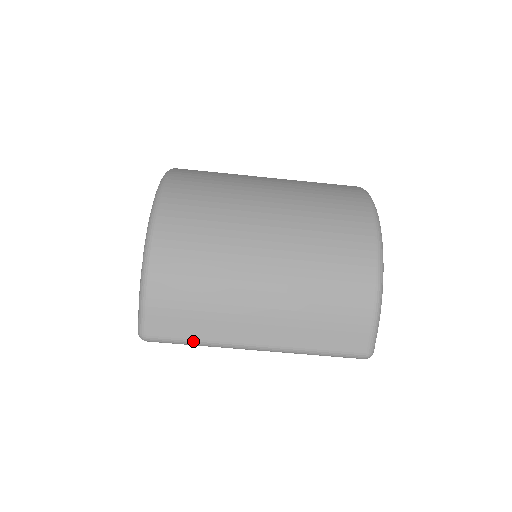
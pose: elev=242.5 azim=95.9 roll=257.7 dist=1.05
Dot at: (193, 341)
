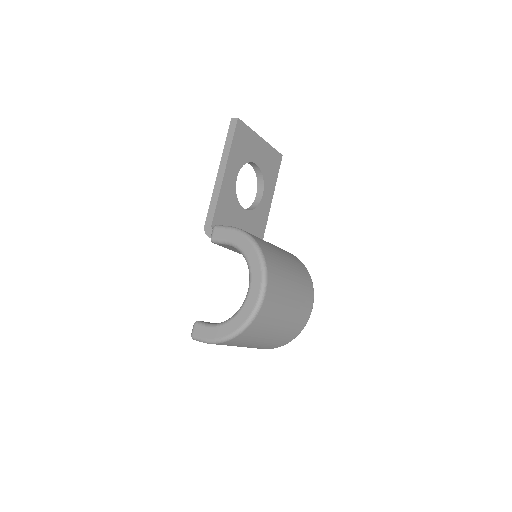
Dot at: occluded
